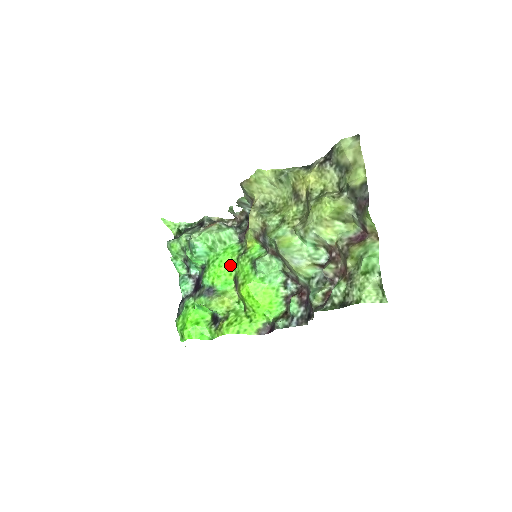
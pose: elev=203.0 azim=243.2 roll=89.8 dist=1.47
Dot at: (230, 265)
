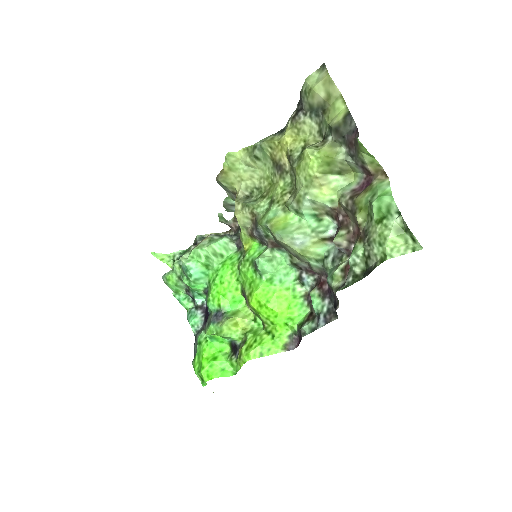
Dot at: (233, 278)
